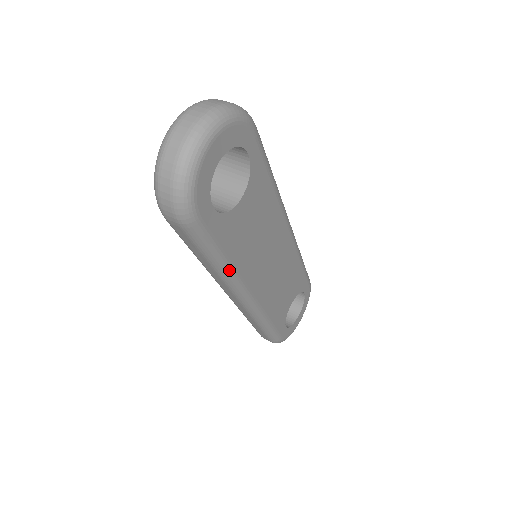
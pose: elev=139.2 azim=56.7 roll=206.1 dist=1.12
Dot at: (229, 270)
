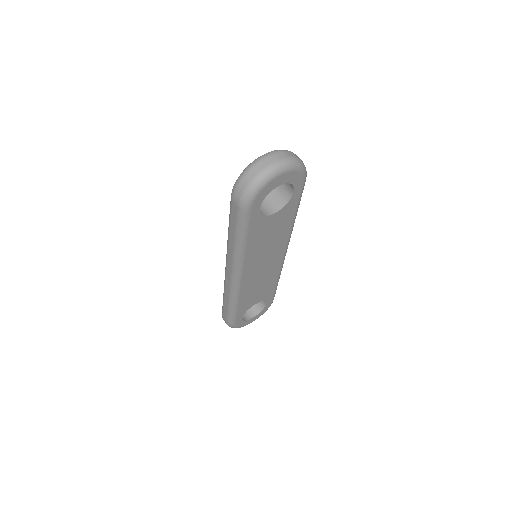
Dot at: (242, 250)
